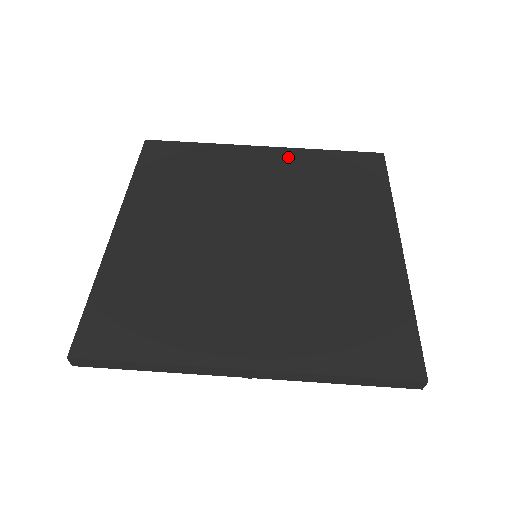
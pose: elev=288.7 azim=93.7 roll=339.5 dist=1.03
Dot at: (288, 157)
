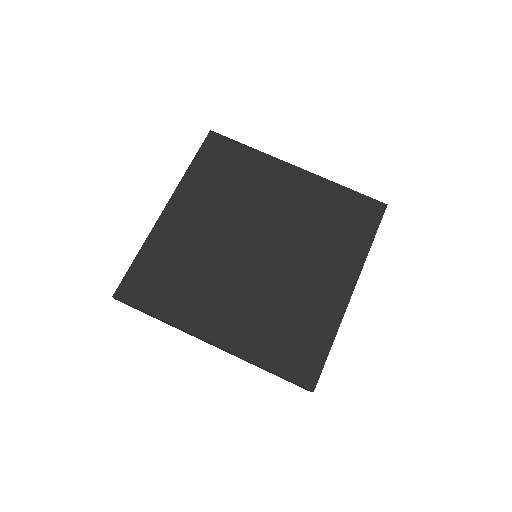
Dot at: (311, 184)
